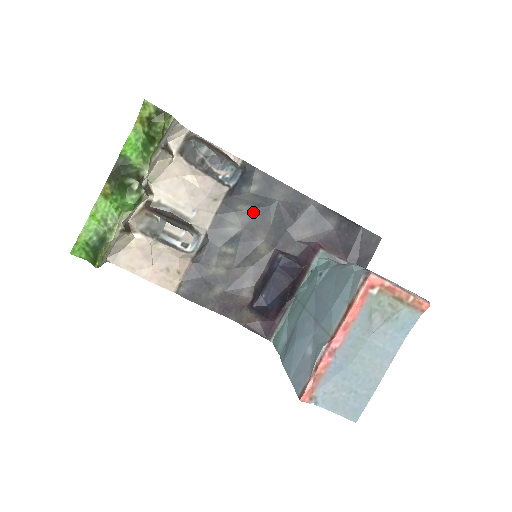
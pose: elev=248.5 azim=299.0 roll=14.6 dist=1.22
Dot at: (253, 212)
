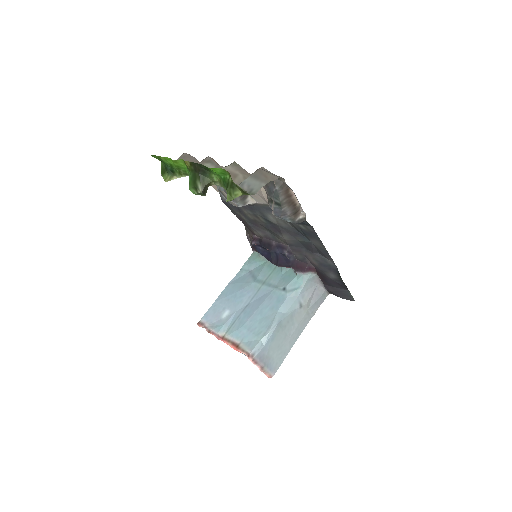
Dot at: (292, 228)
